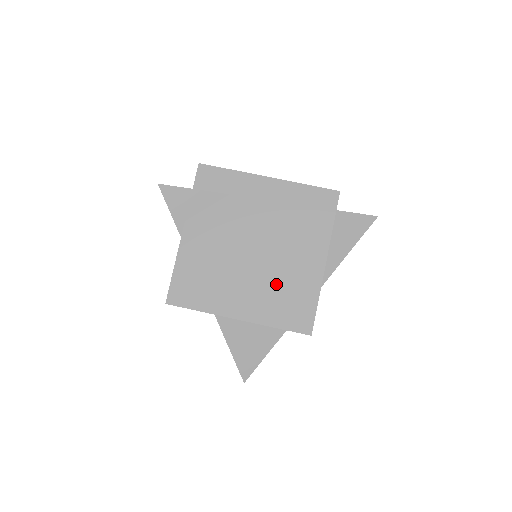
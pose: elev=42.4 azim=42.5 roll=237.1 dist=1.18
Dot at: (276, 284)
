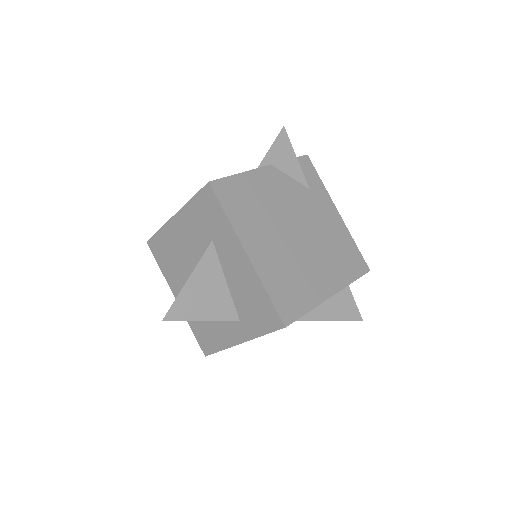
Dot at: (292, 267)
